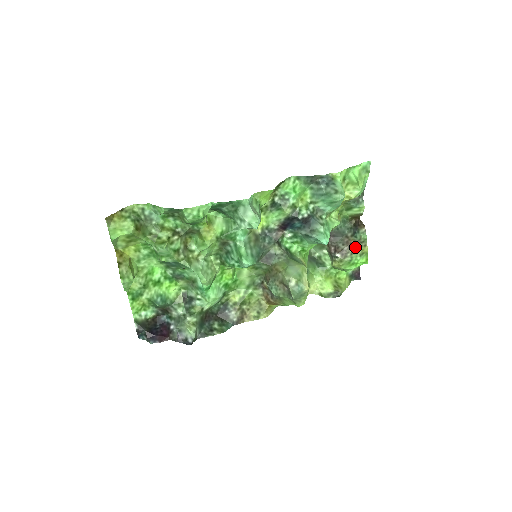
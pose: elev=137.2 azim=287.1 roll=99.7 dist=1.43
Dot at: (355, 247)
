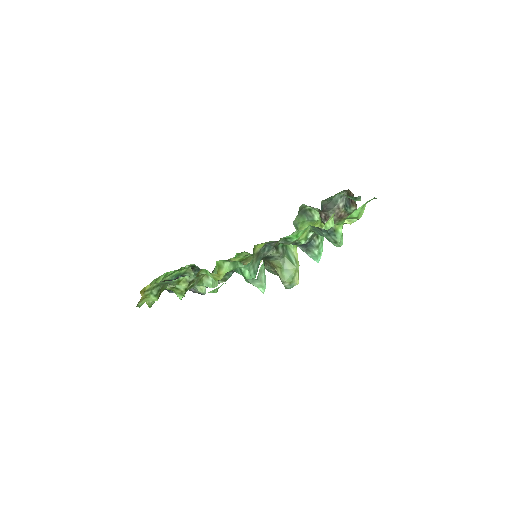
Dot at: (344, 217)
